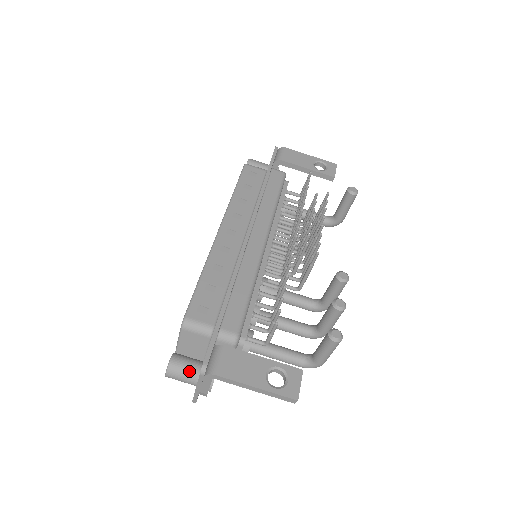
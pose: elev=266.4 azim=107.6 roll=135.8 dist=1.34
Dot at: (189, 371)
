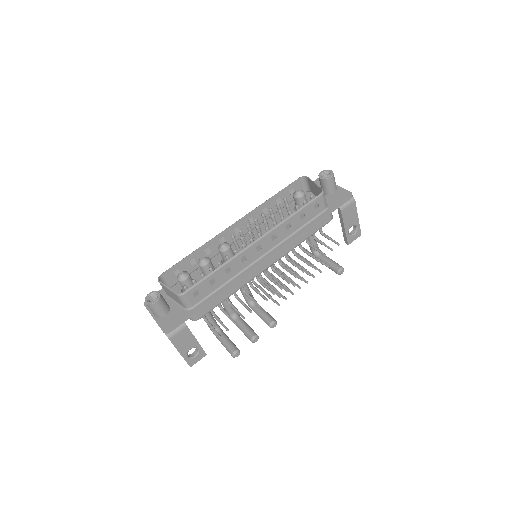
Dot at: (159, 313)
